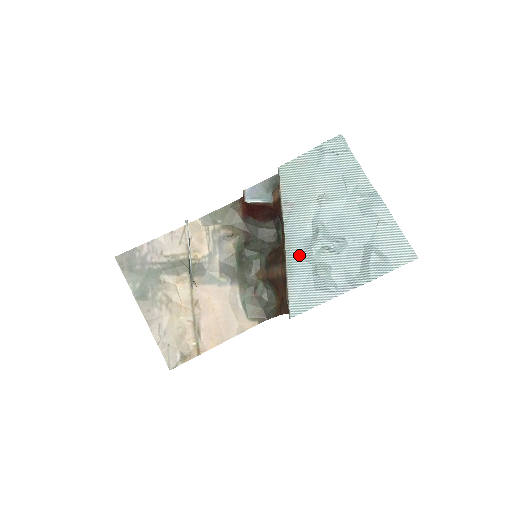
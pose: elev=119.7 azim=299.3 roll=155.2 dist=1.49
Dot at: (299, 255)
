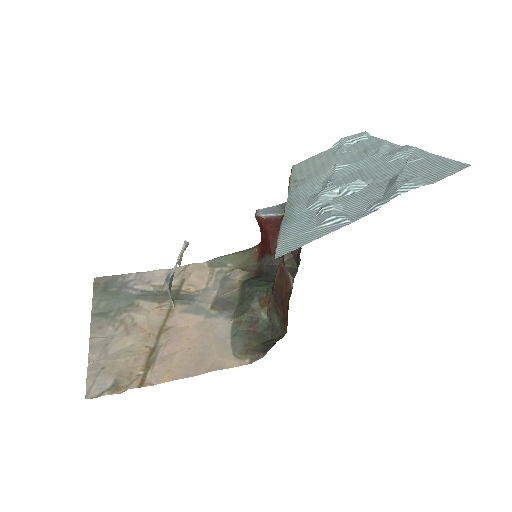
Dot at: (301, 207)
